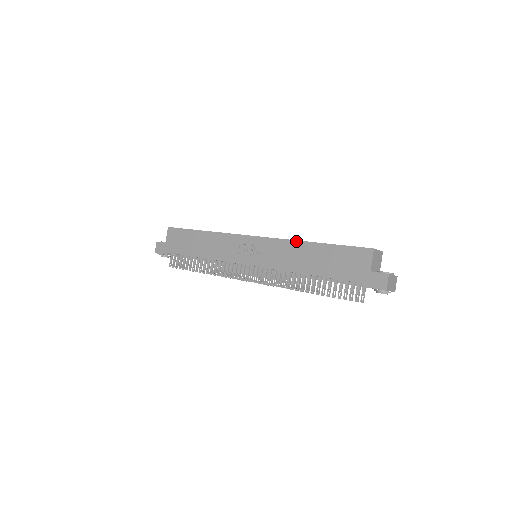
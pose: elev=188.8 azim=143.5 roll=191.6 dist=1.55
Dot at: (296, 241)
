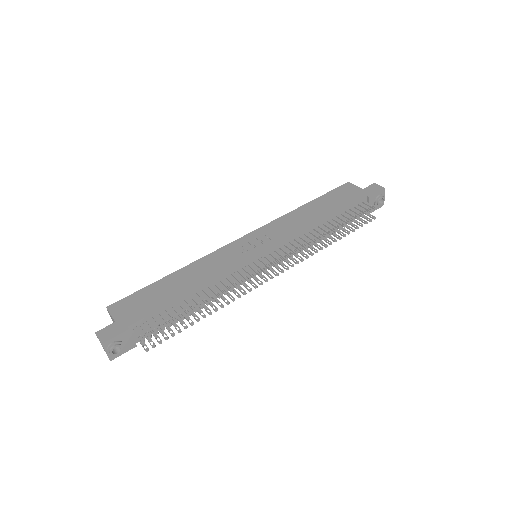
Dot at: (288, 213)
